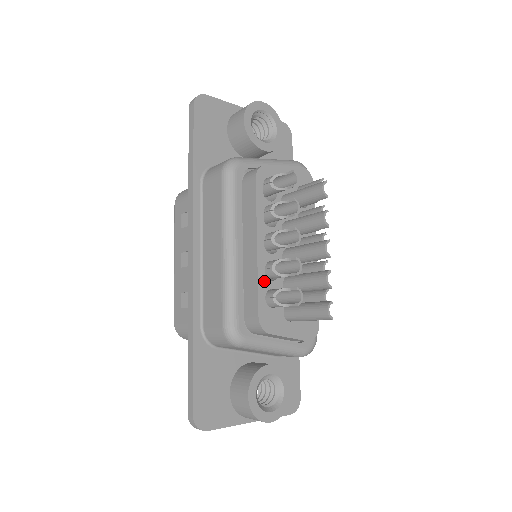
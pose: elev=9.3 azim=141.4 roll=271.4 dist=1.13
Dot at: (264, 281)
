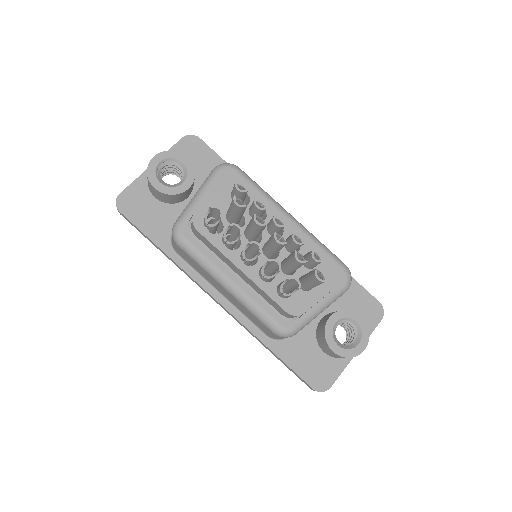
Dot at: (268, 286)
